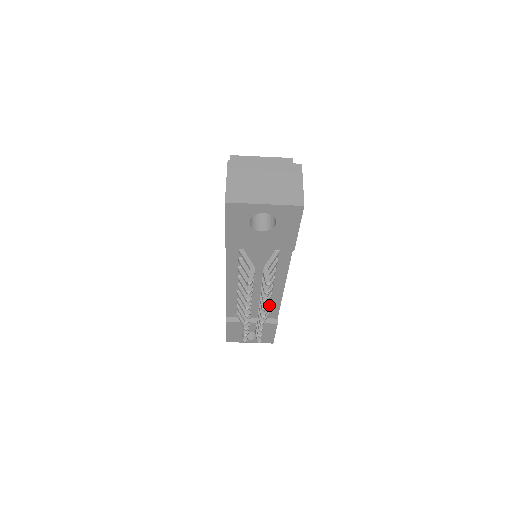
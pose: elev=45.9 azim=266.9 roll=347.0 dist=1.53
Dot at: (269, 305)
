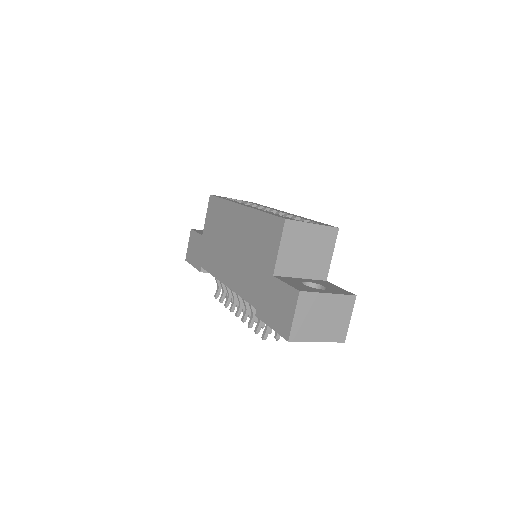
Dot at: occluded
